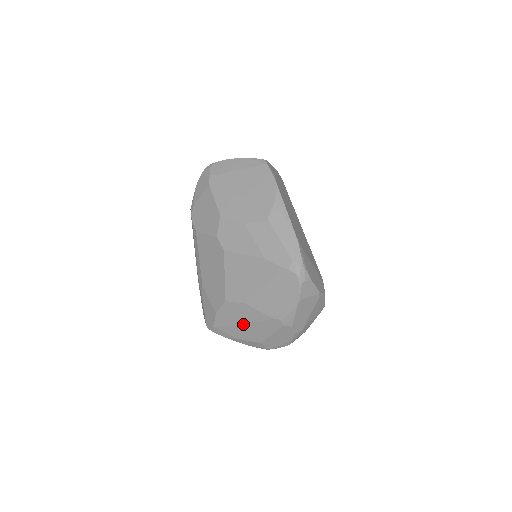
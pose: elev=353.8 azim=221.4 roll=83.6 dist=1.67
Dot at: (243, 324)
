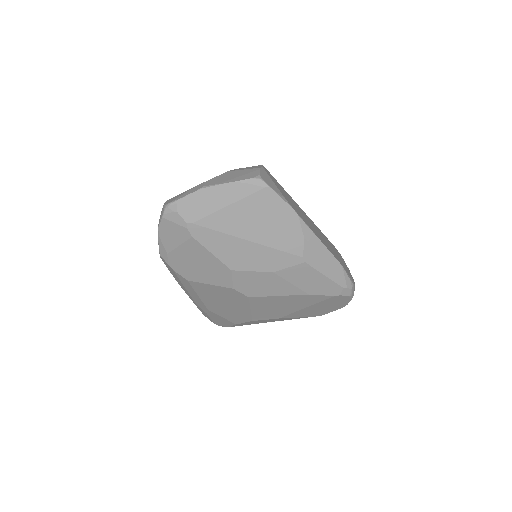
Dot at: occluded
